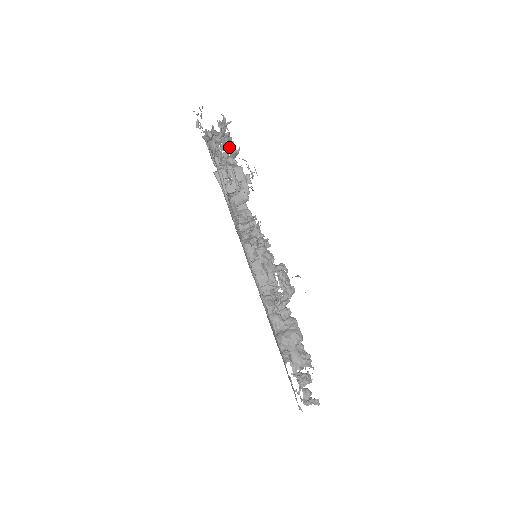
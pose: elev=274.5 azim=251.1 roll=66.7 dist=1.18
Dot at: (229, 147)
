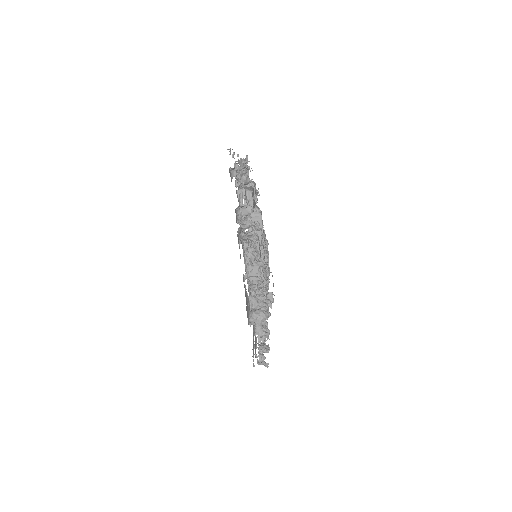
Dot at: (245, 177)
